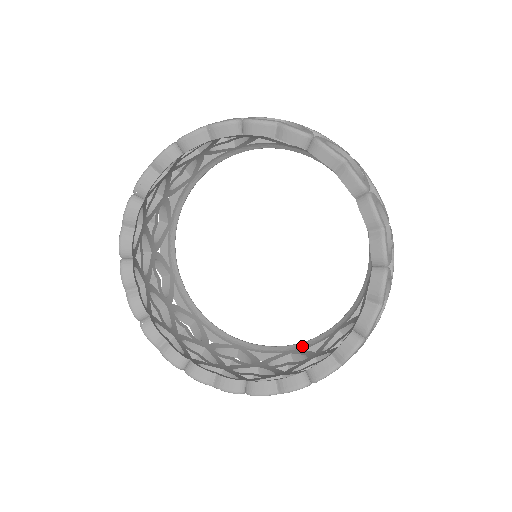
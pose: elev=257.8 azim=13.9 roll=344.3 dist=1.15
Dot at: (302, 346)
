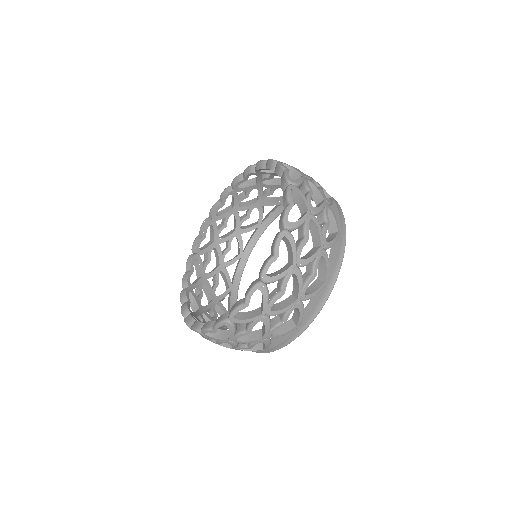
Dot at: occluded
